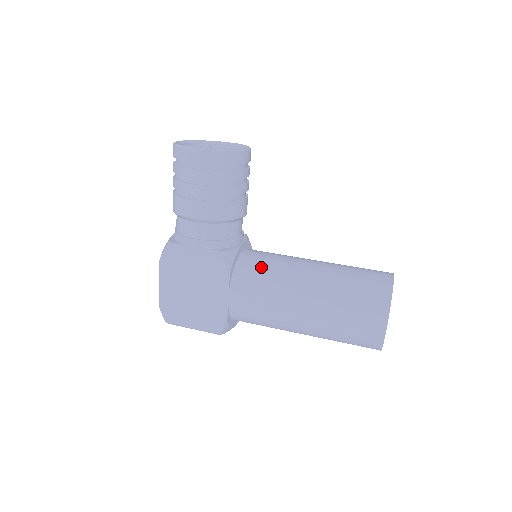
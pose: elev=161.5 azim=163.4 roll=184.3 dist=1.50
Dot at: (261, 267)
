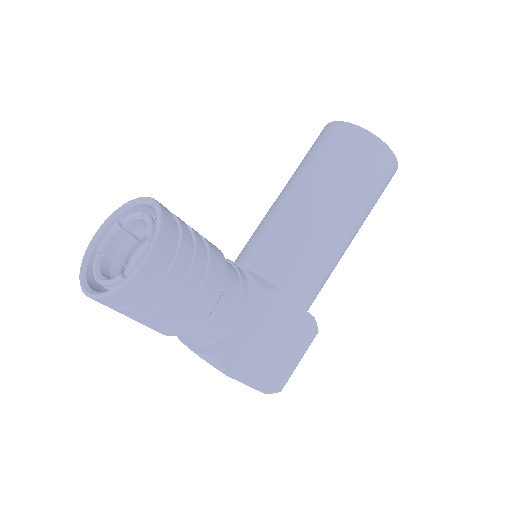
Dot at: (282, 253)
